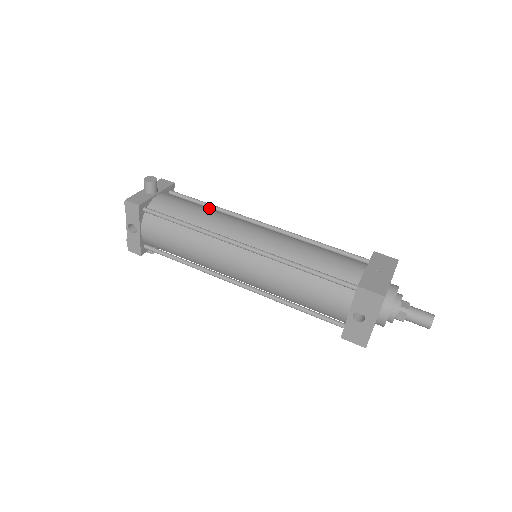
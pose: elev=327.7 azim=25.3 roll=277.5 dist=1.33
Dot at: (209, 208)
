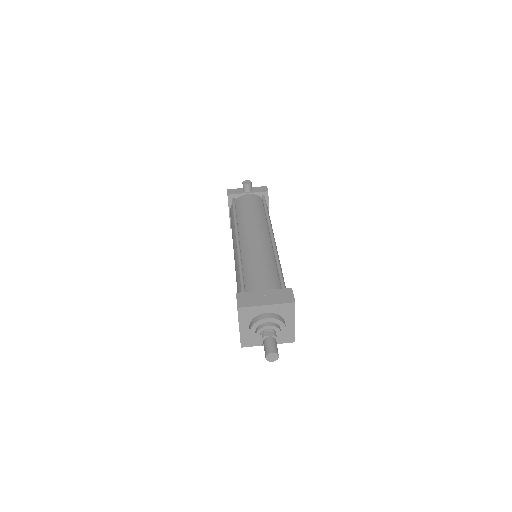
Dot at: (261, 213)
